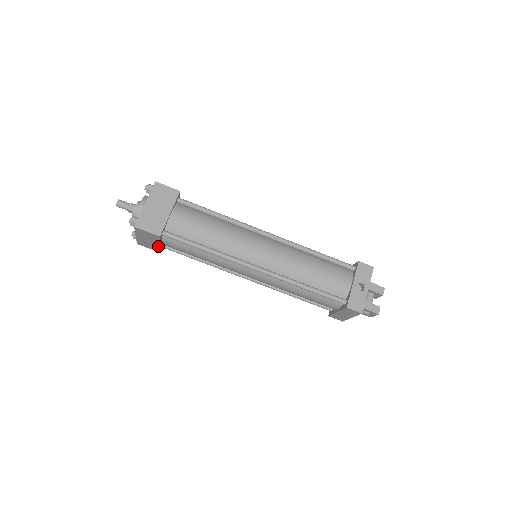
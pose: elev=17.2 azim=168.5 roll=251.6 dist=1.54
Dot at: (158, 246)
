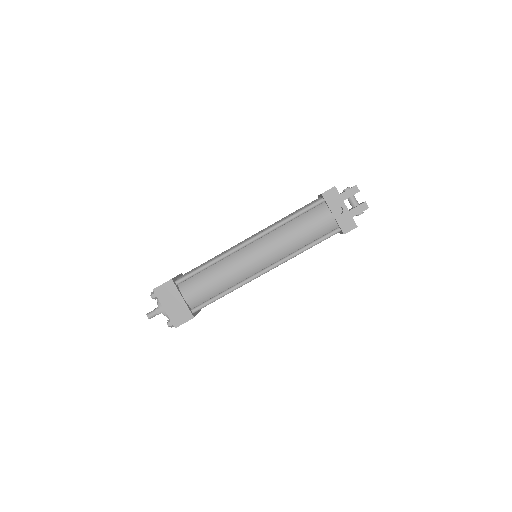
Dot at: occluded
